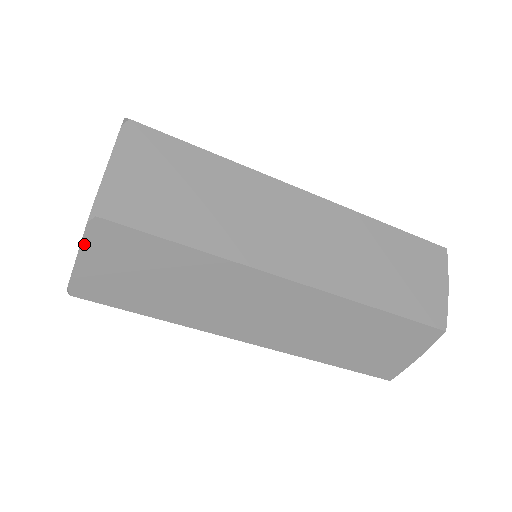
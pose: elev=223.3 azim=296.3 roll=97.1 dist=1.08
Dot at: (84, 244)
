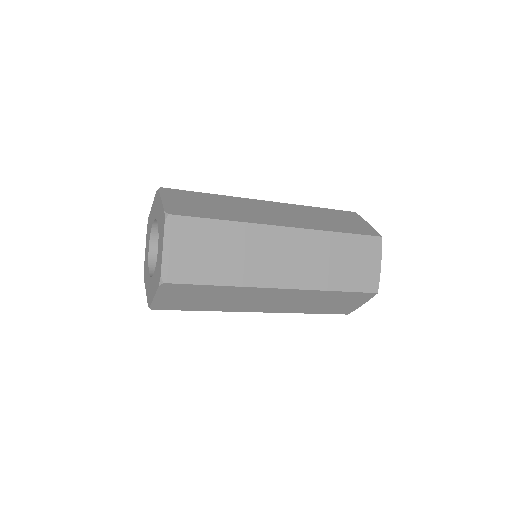
Dot at: occluded
